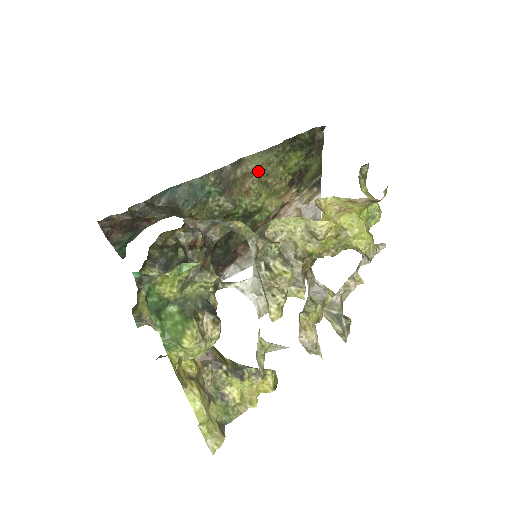
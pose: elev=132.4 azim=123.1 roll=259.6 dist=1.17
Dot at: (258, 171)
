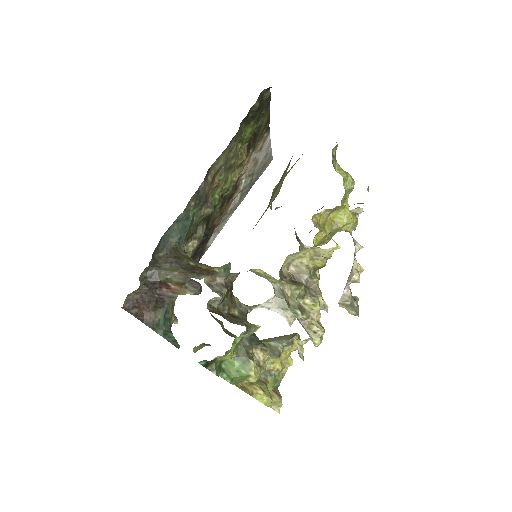
Dot at: (223, 164)
